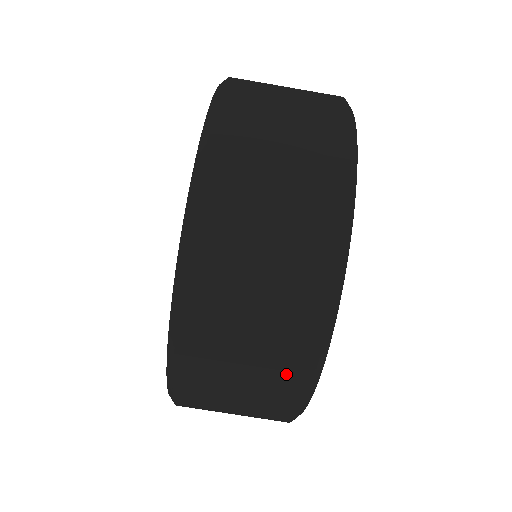
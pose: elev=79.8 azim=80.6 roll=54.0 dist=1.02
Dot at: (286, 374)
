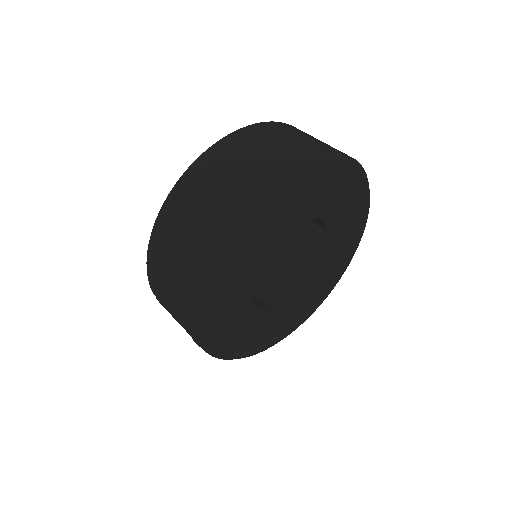
Dot at: (320, 147)
